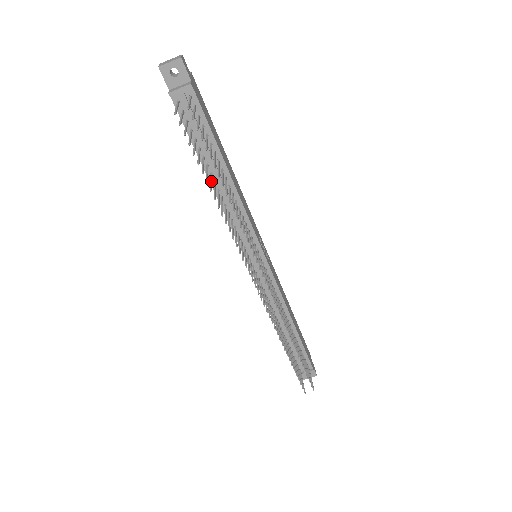
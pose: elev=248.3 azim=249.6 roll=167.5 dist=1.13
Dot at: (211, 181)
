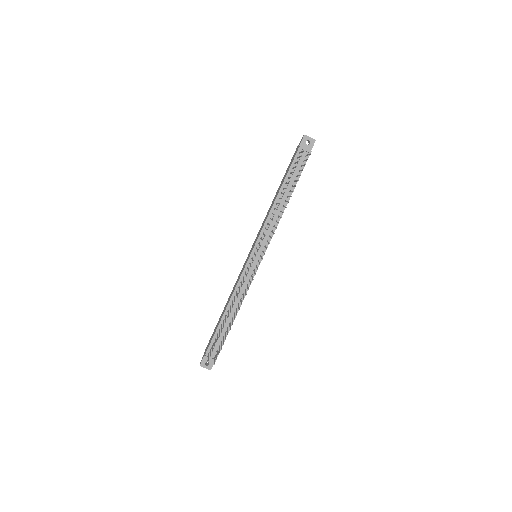
Dot at: occluded
